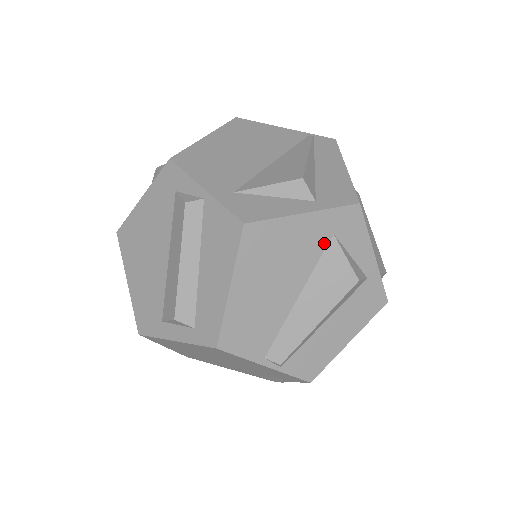
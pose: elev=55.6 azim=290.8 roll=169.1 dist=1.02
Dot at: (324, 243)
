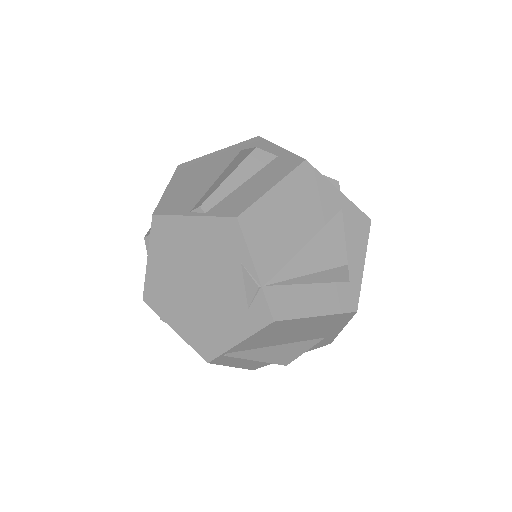
Dot at: (235, 155)
